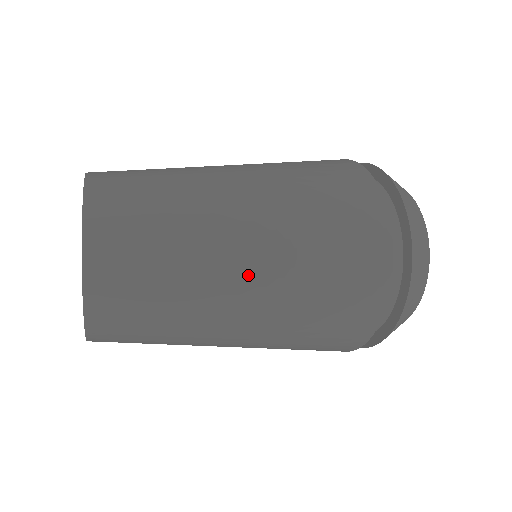
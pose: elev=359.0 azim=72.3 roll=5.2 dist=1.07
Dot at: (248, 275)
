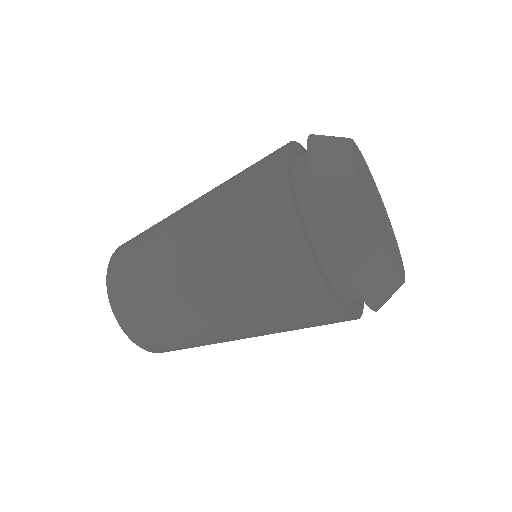
Dot at: (189, 257)
